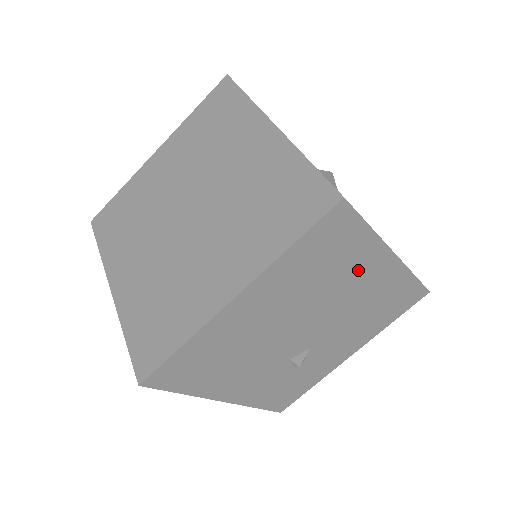
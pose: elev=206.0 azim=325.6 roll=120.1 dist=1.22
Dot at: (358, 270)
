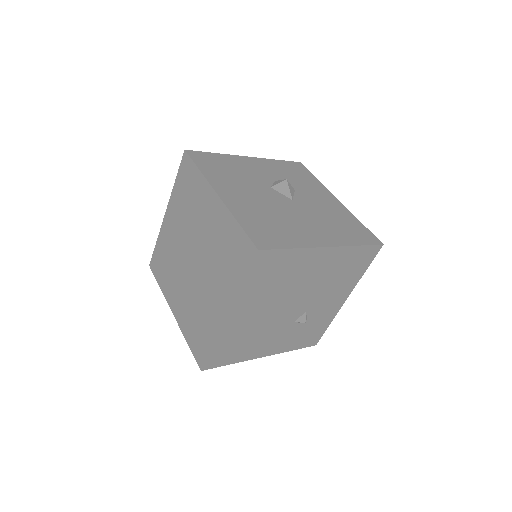
Dot at: (304, 267)
